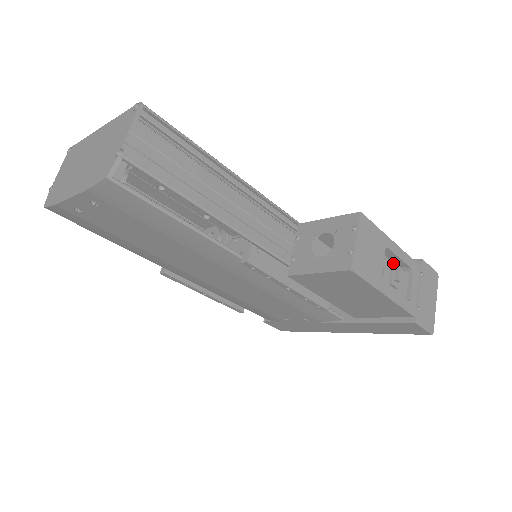
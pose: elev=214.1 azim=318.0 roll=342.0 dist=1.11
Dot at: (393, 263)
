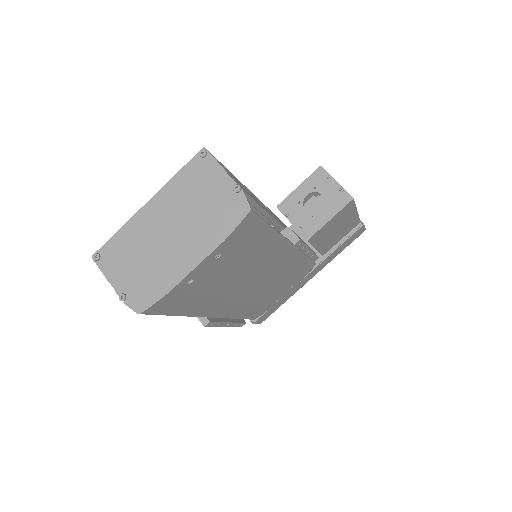
Dot at: occluded
